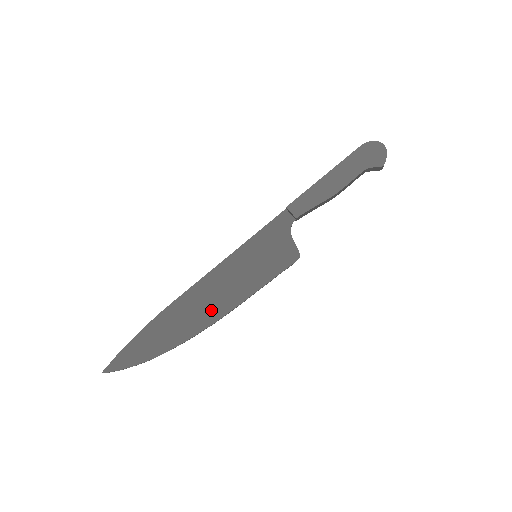
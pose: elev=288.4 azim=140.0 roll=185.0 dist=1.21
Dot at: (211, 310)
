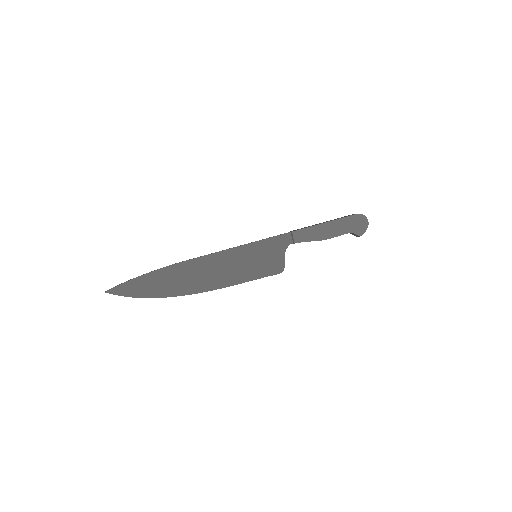
Dot at: (209, 281)
